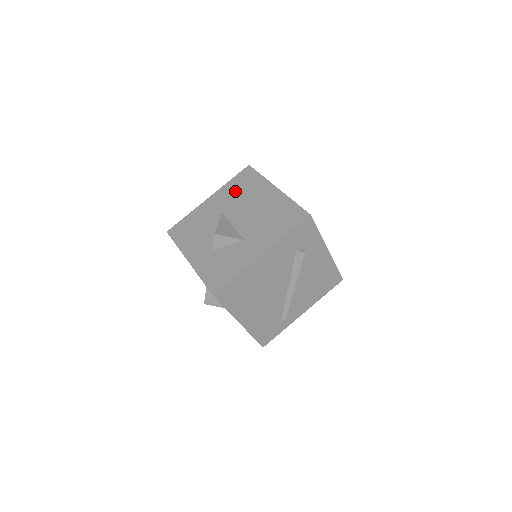
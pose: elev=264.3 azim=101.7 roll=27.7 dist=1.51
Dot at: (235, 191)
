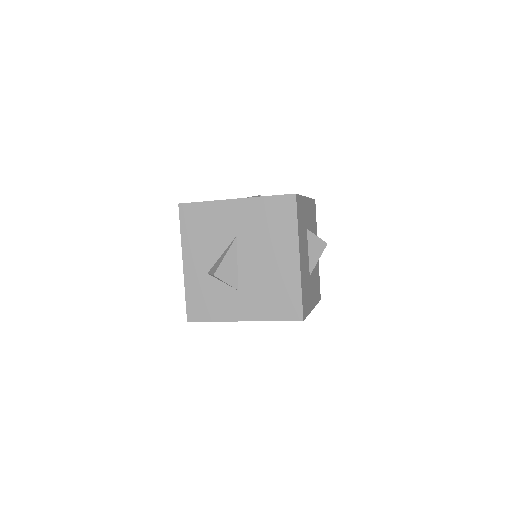
Dot at: (263, 219)
